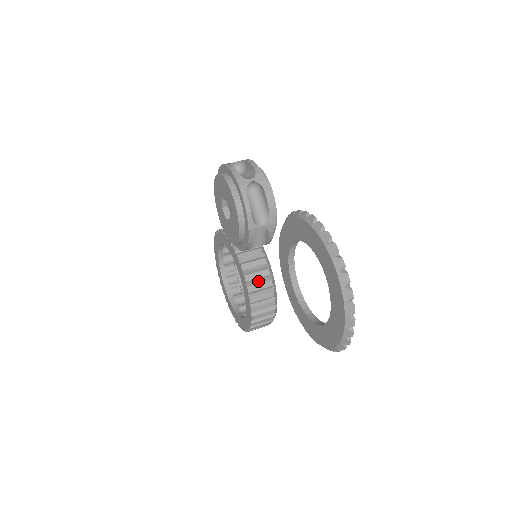
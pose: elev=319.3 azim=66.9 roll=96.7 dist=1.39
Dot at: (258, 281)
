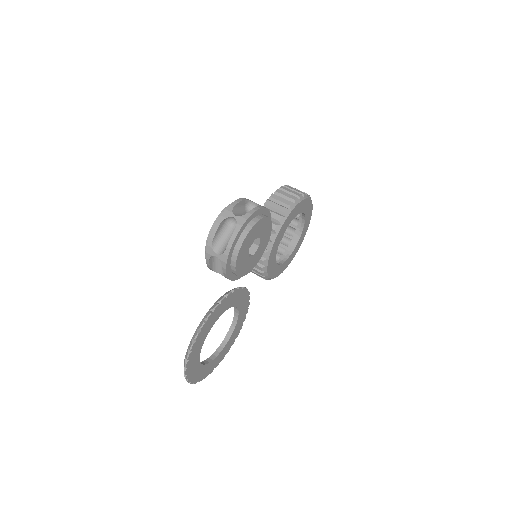
Dot at: occluded
